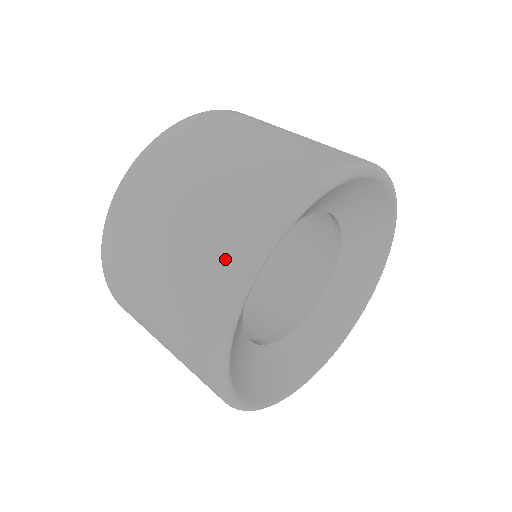
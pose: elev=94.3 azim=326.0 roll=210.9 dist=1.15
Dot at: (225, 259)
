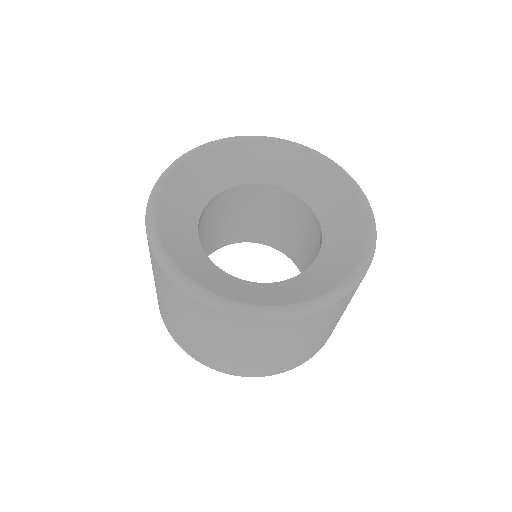
Dot at: occluded
